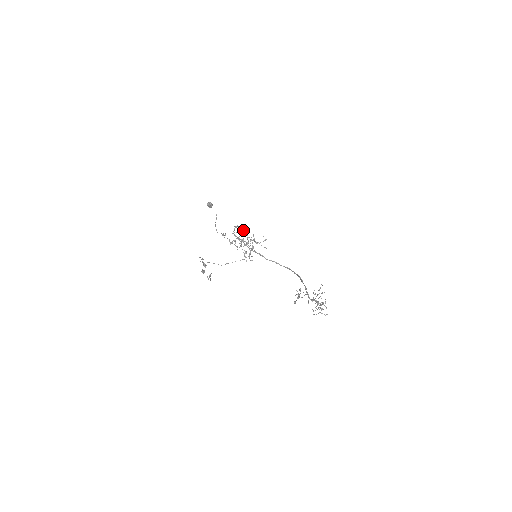
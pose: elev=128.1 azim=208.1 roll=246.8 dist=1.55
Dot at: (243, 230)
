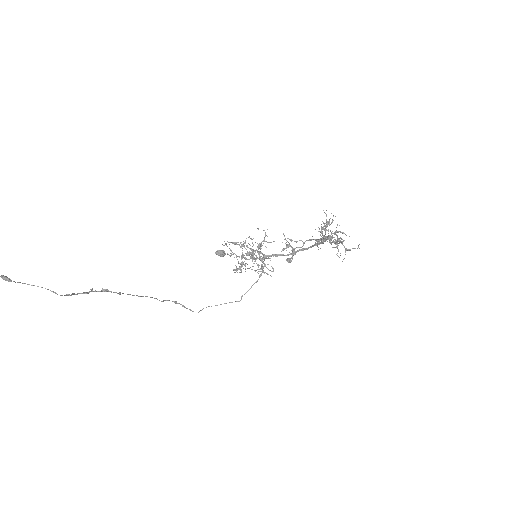
Dot at: occluded
